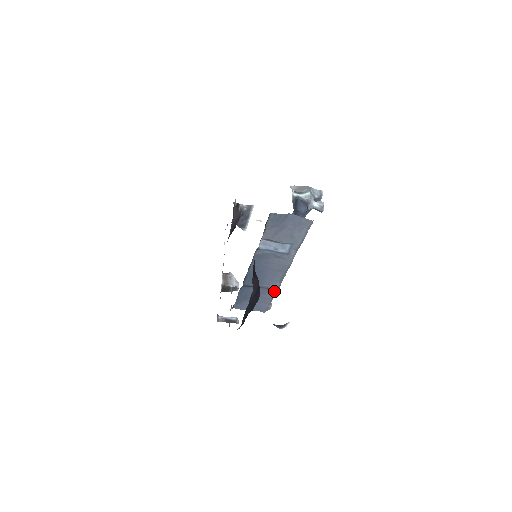
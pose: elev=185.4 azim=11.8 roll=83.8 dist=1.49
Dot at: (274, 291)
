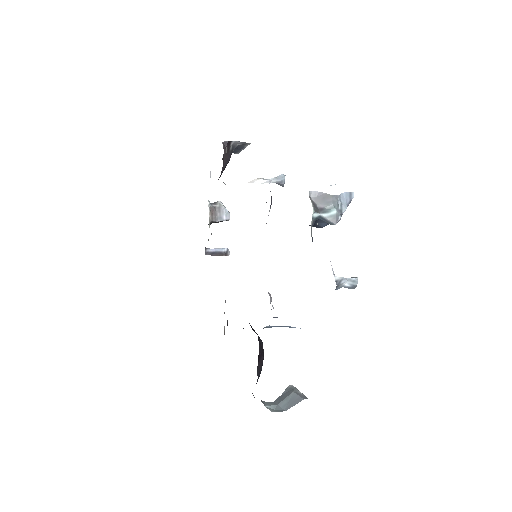
Dot at: occluded
